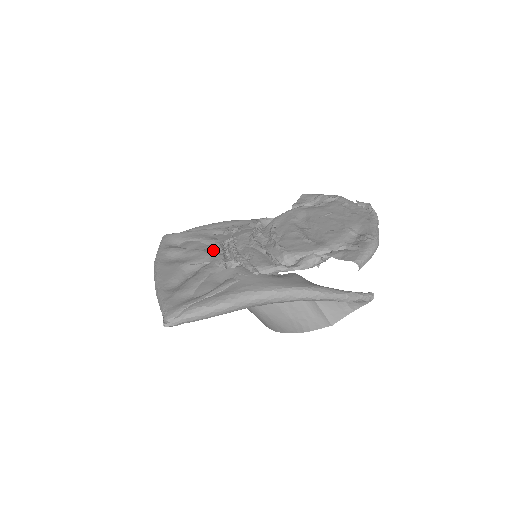
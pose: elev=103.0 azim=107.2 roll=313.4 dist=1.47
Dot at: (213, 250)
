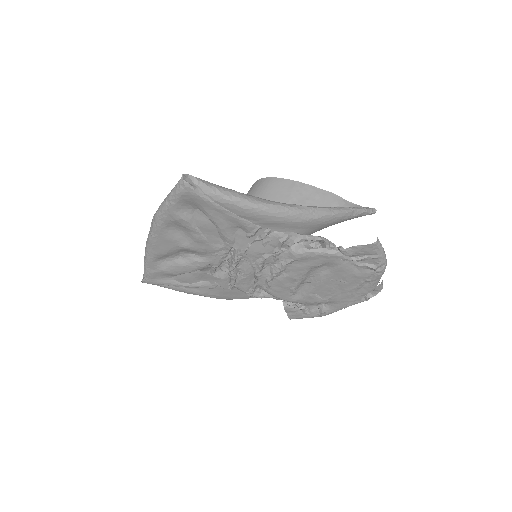
Dot at: (219, 250)
